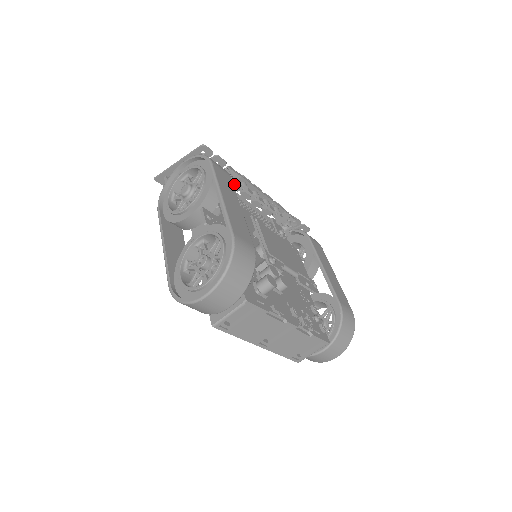
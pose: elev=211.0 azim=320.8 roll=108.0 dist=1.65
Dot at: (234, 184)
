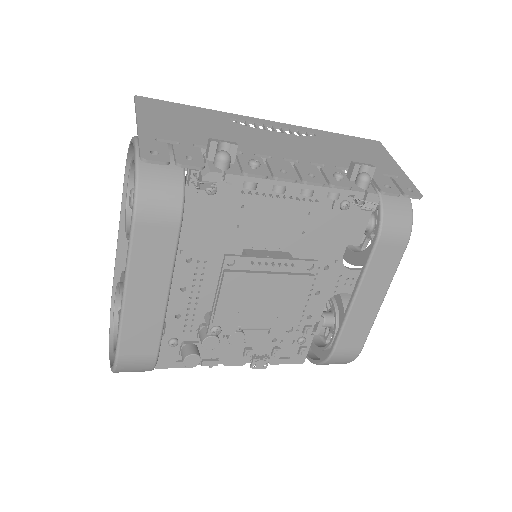
Dot at: (228, 182)
